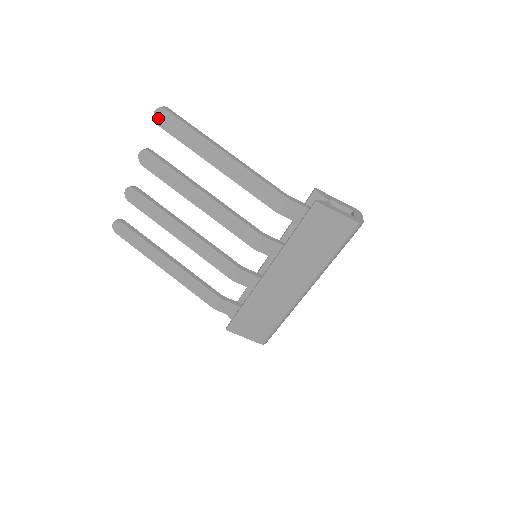
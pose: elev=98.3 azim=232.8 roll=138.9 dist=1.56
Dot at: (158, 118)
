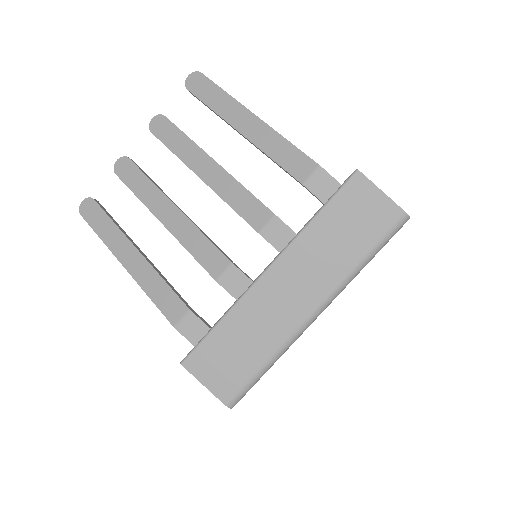
Dot at: (190, 82)
